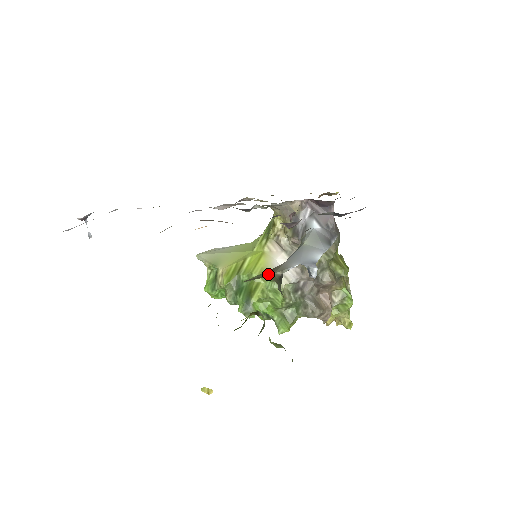
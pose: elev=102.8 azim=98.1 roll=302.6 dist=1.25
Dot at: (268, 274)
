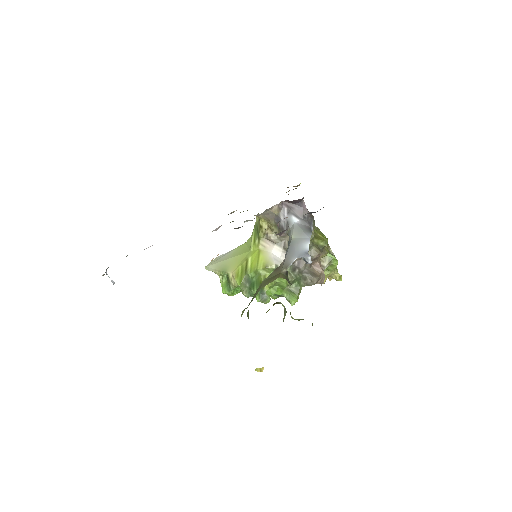
Dot at: (277, 274)
